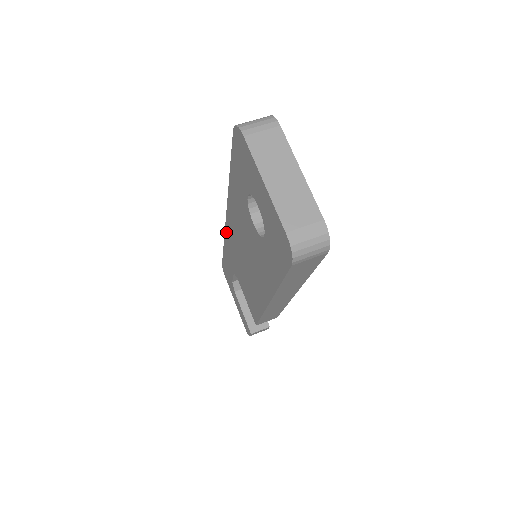
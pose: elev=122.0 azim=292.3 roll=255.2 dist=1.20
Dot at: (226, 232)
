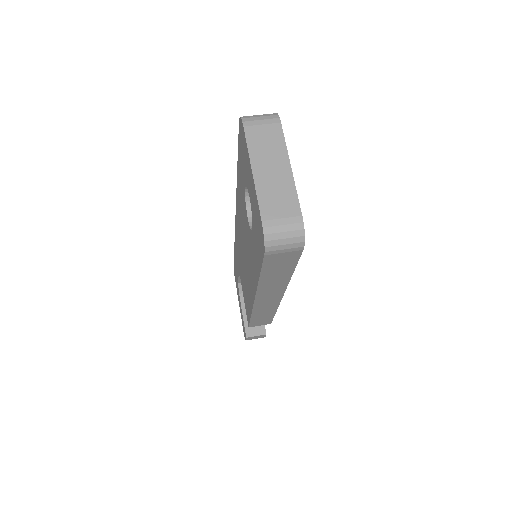
Dot at: (235, 230)
